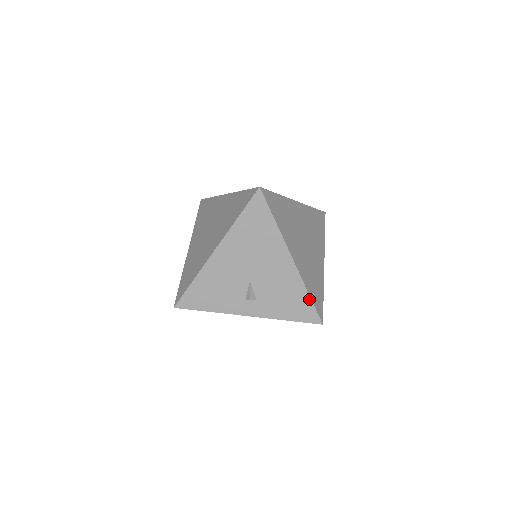
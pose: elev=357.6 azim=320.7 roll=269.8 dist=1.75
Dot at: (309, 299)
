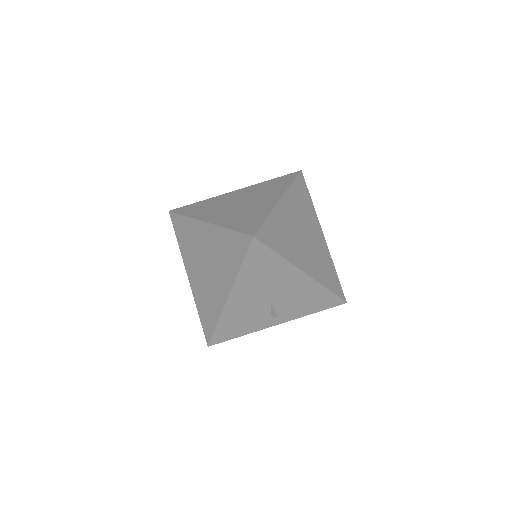
Dot at: (329, 293)
